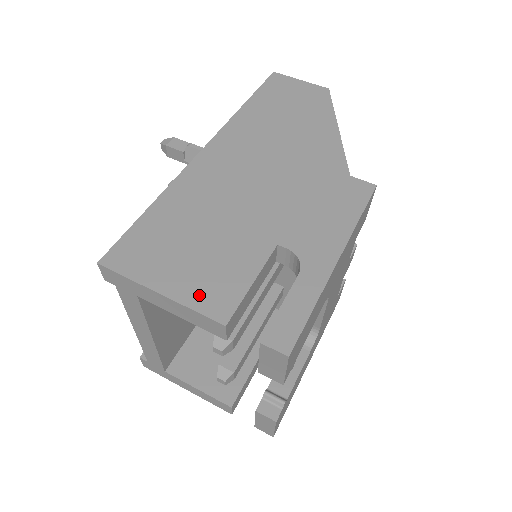
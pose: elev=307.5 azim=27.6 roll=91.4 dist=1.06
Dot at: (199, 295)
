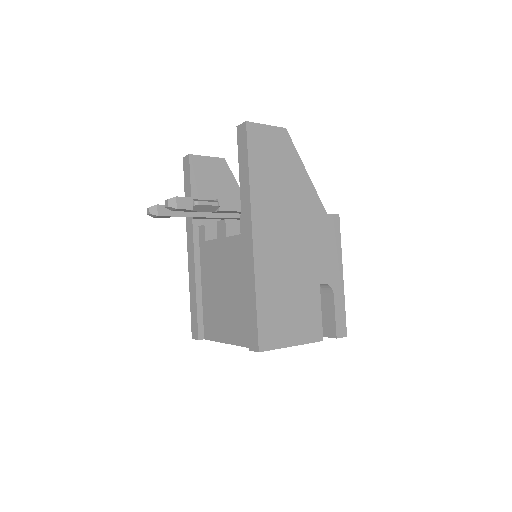
Dot at: (307, 335)
